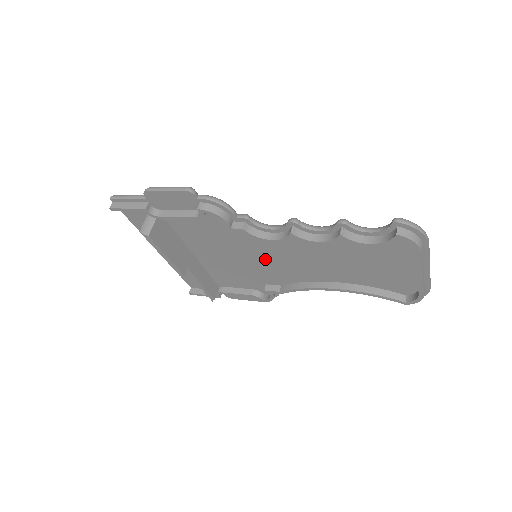
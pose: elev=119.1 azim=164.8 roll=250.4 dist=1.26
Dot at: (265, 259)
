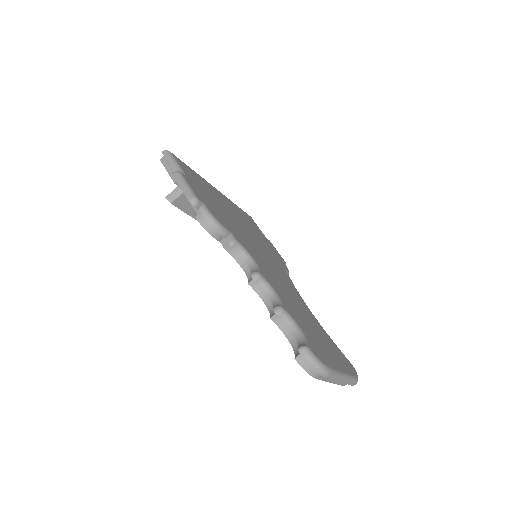
Dot at: occluded
